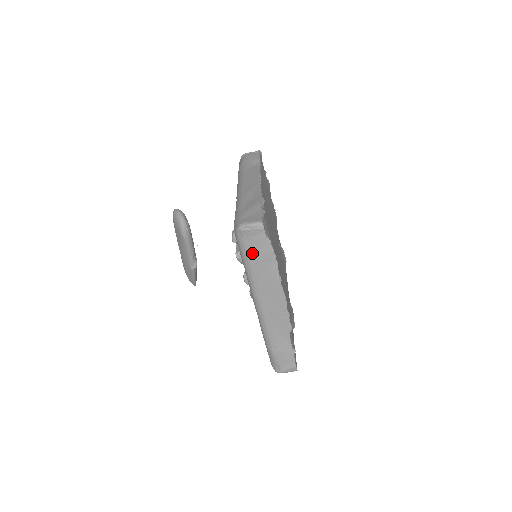
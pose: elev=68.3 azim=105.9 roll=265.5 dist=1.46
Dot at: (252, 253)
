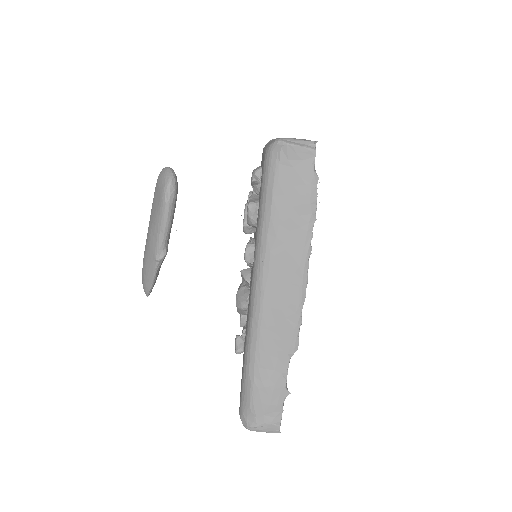
Dot at: (283, 190)
